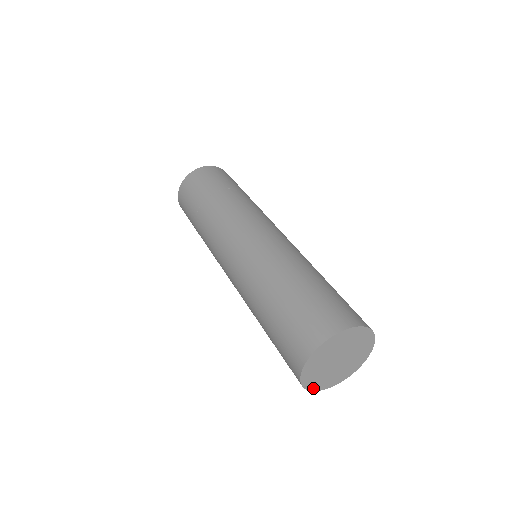
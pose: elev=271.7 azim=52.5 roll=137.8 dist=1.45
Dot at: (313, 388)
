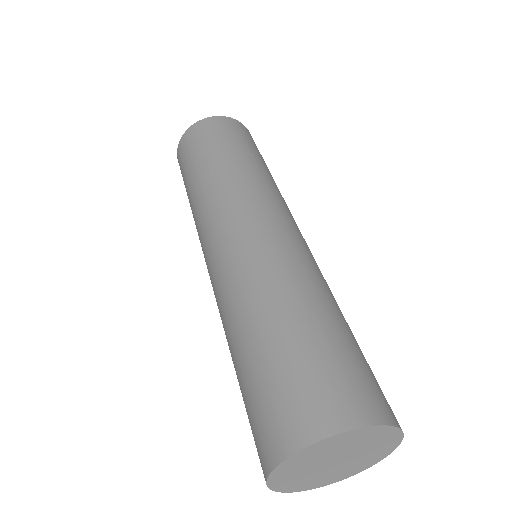
Dot at: (278, 488)
